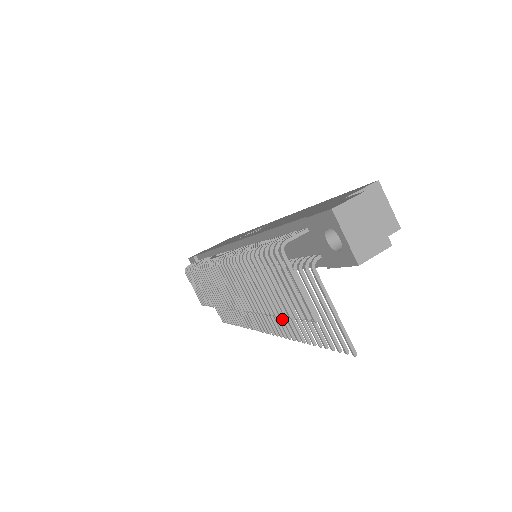
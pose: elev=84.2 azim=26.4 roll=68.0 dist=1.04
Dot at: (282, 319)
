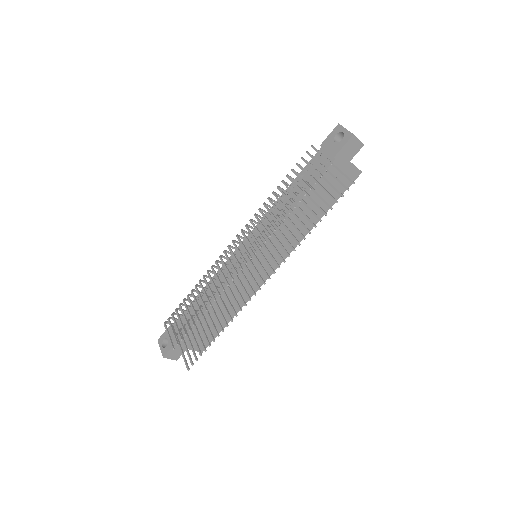
Dot at: (291, 235)
